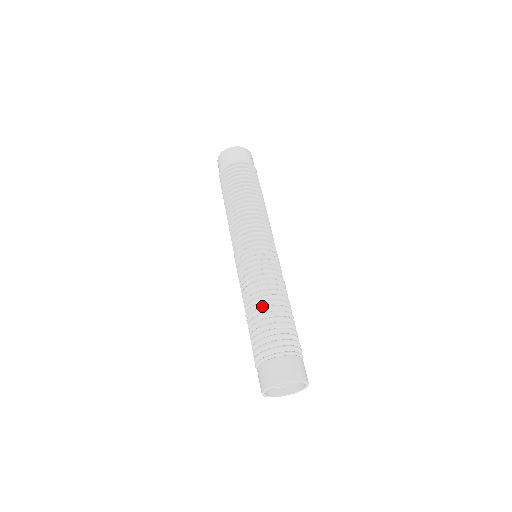
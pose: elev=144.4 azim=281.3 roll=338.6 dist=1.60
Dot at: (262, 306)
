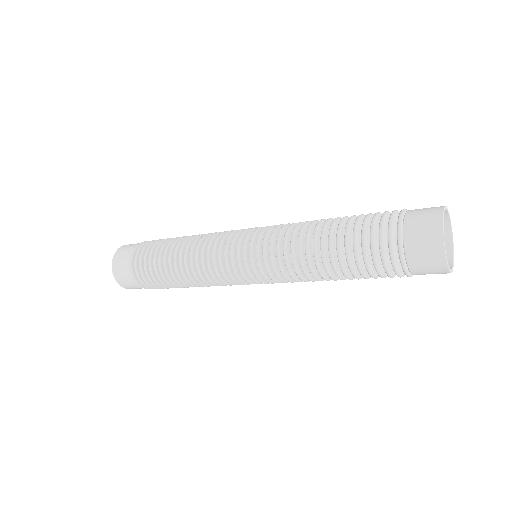
Dot at: (326, 238)
